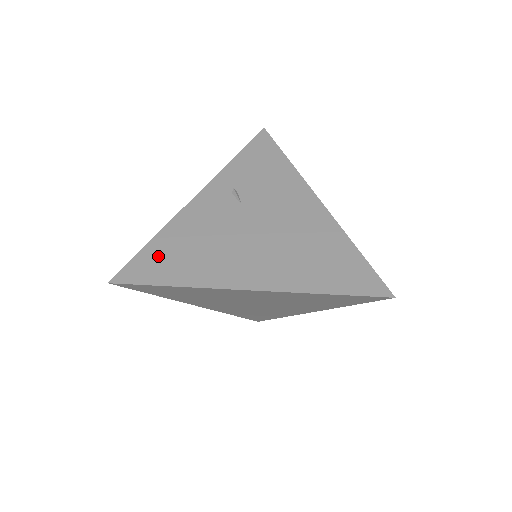
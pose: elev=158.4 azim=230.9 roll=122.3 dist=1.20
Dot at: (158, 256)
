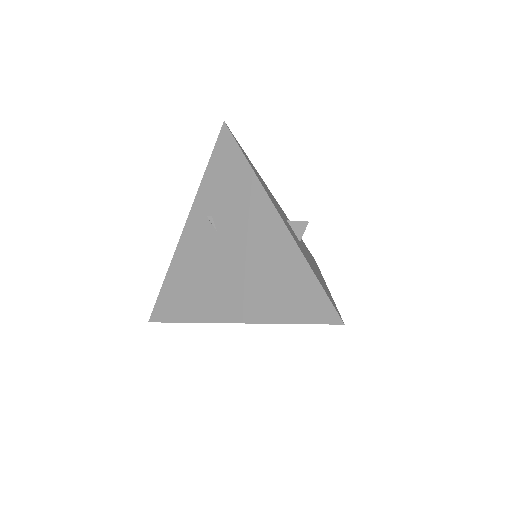
Dot at: (171, 295)
